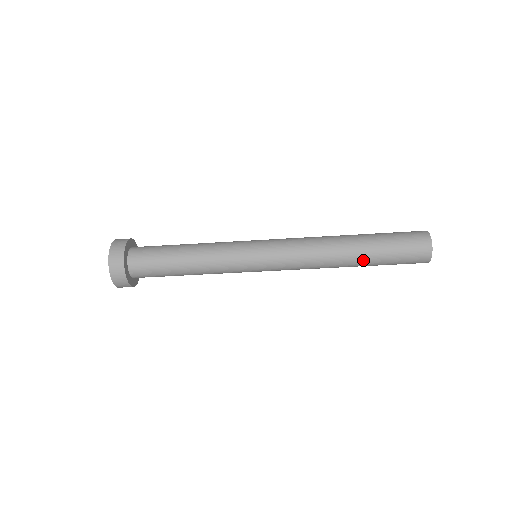
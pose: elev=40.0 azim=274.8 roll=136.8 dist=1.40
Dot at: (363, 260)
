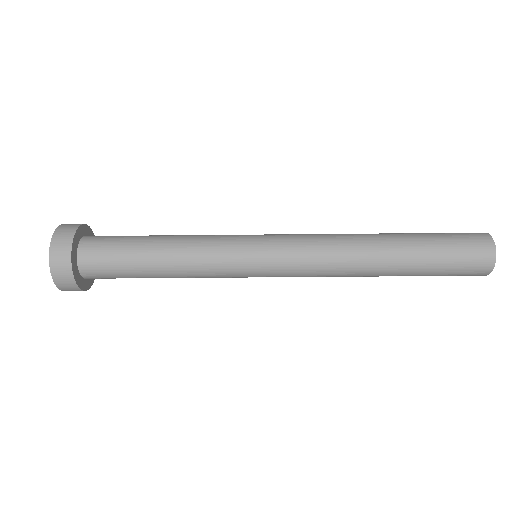
Dot at: (403, 261)
